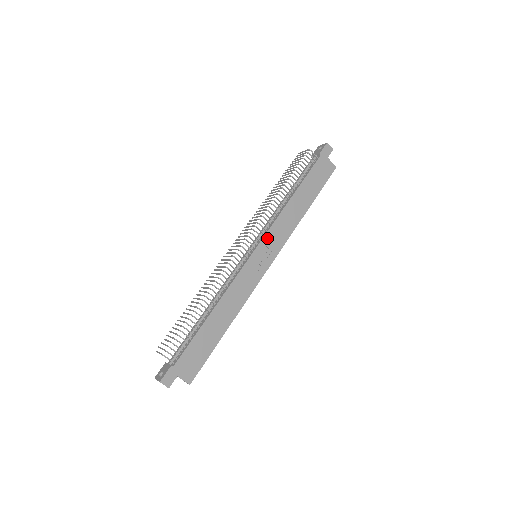
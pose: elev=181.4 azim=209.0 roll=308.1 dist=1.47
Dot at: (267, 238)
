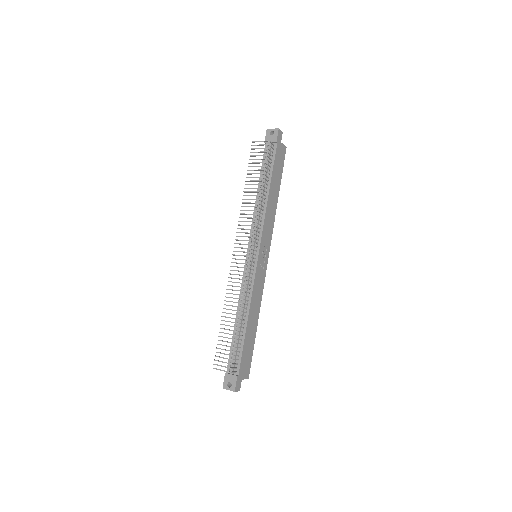
Dot at: (263, 239)
